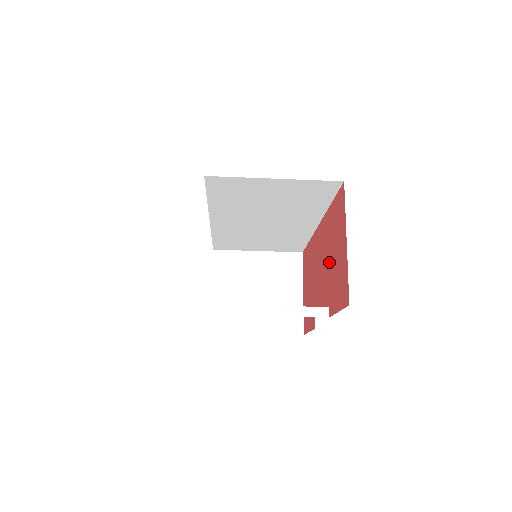
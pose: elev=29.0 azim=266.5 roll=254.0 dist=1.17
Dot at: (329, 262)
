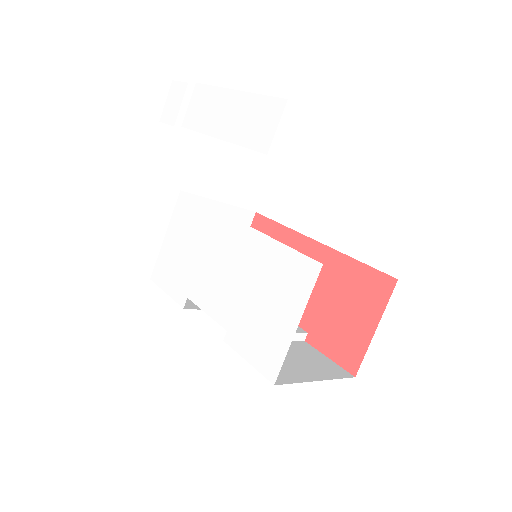
Dot at: (327, 302)
